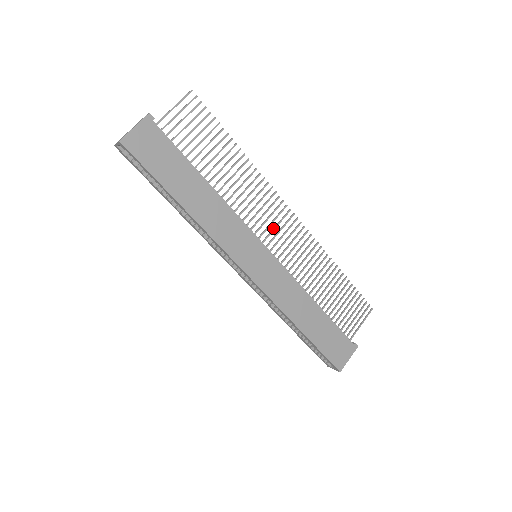
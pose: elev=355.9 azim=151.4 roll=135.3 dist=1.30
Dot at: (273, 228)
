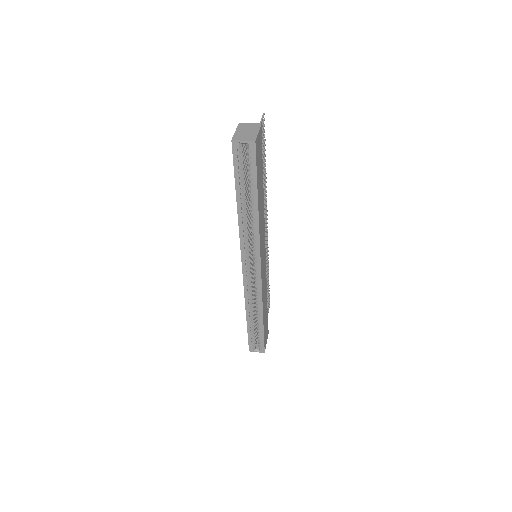
Dot at: occluded
